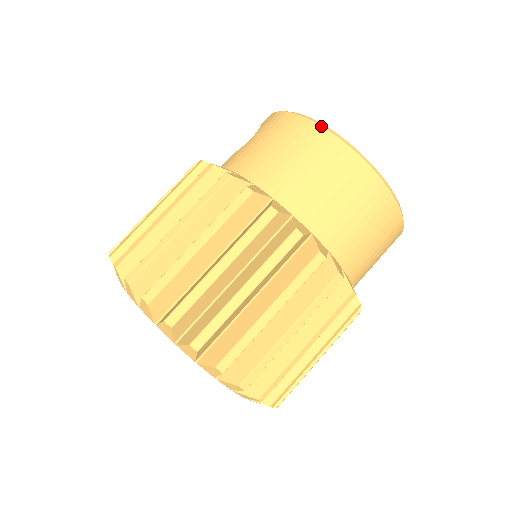
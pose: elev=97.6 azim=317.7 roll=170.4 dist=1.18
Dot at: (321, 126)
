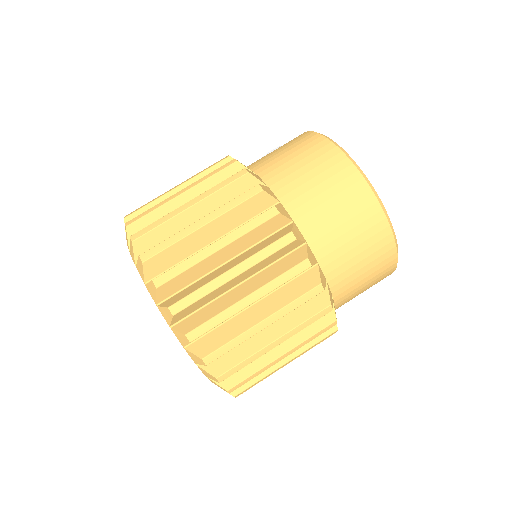
Dot at: (328, 139)
